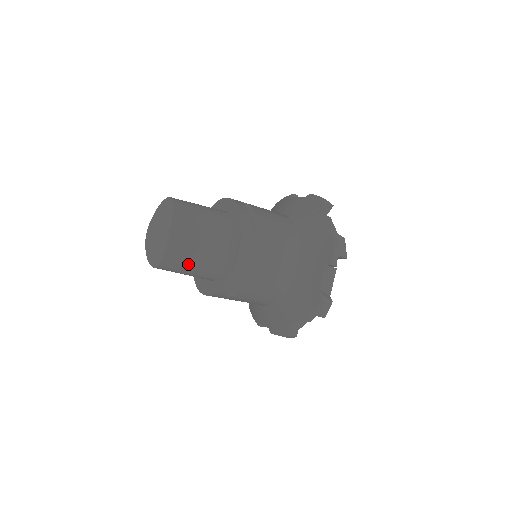
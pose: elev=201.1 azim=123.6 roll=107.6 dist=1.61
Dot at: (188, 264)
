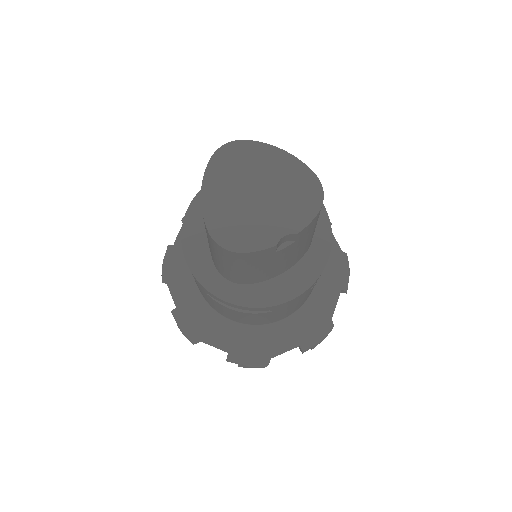
Dot at: (241, 267)
